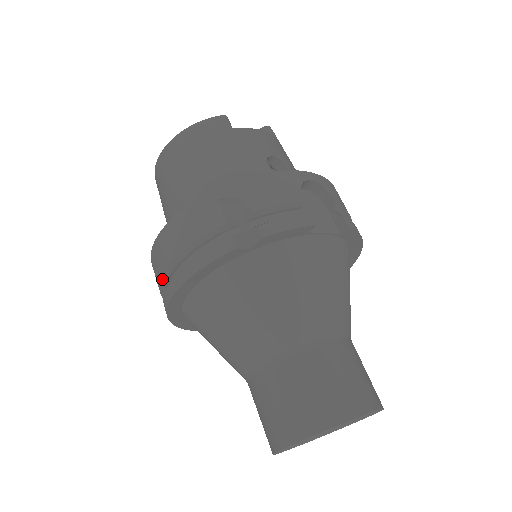
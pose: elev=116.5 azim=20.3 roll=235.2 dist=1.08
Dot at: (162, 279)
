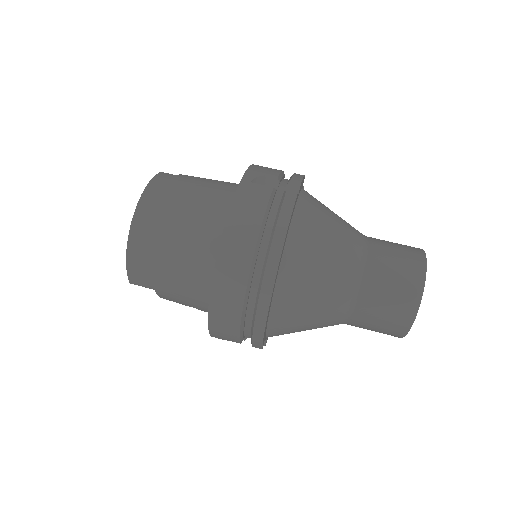
Dot at: (250, 270)
